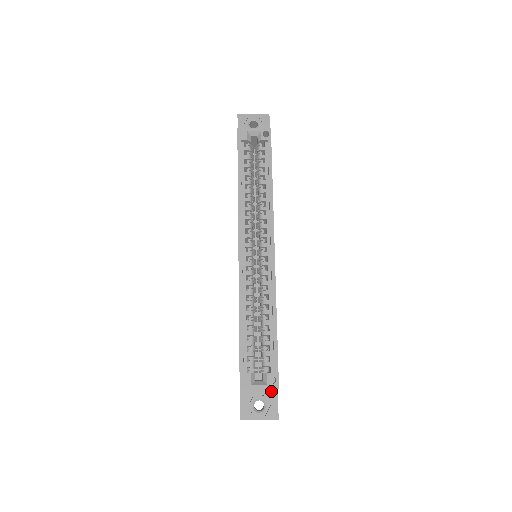
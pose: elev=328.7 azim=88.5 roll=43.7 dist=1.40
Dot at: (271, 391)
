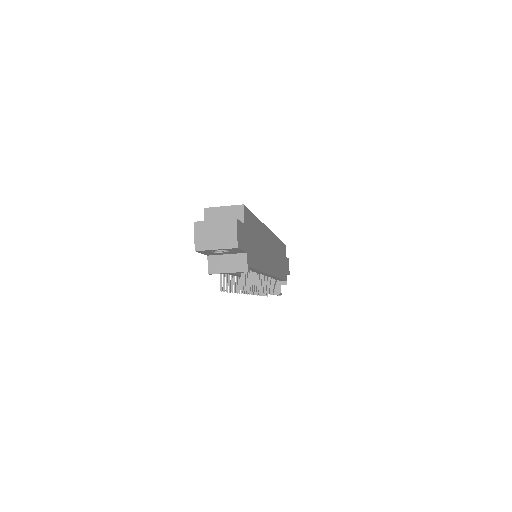
Dot at: occluded
